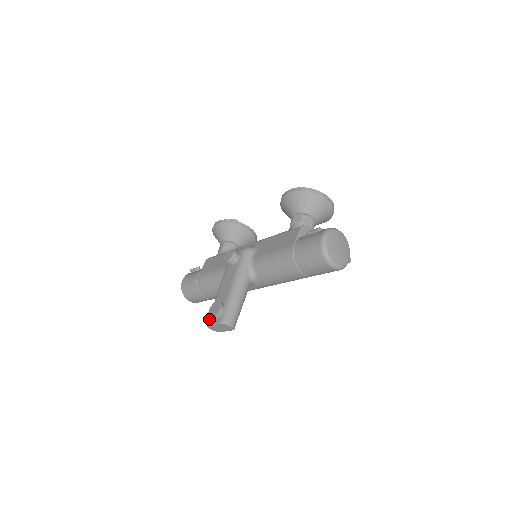
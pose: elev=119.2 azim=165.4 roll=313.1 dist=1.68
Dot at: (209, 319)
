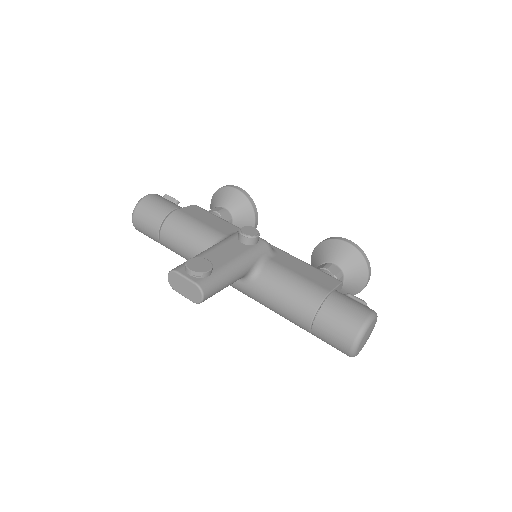
Dot at: (181, 267)
